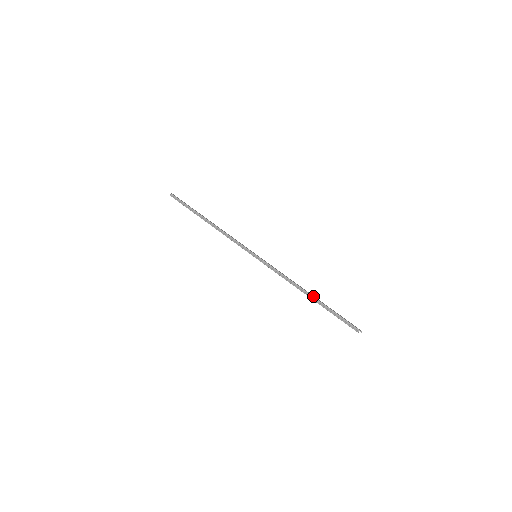
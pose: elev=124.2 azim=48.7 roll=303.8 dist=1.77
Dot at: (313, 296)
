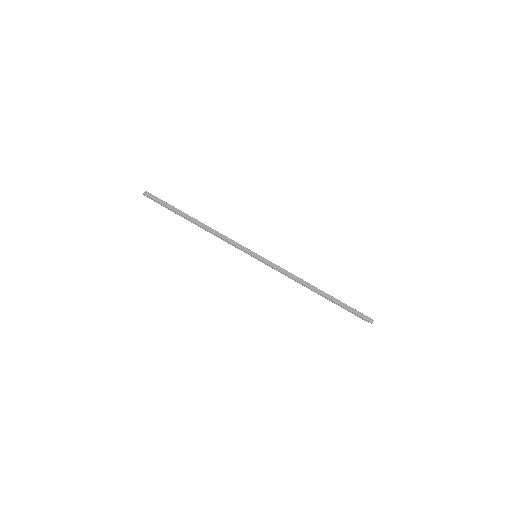
Dot at: (321, 294)
